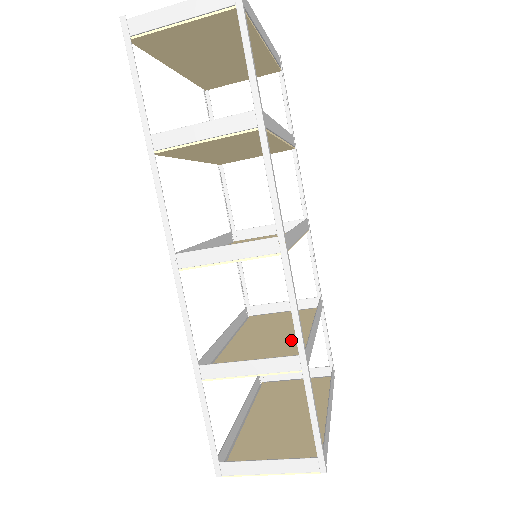
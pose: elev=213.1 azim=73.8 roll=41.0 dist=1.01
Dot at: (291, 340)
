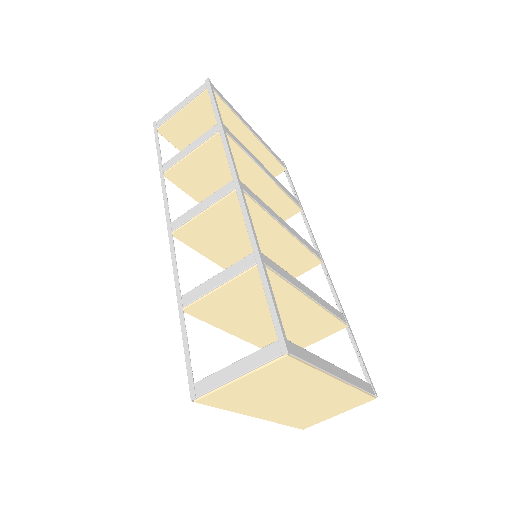
Dot at: (283, 302)
